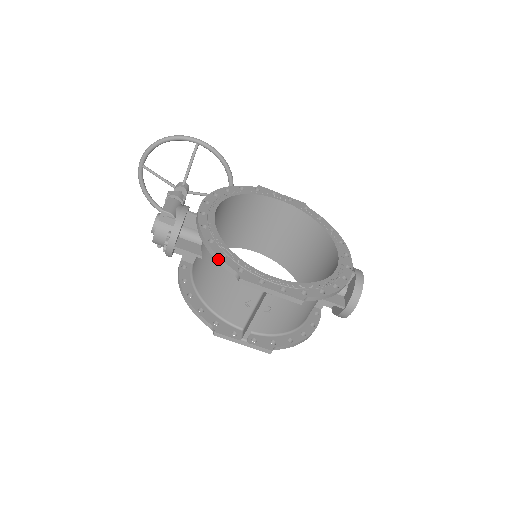
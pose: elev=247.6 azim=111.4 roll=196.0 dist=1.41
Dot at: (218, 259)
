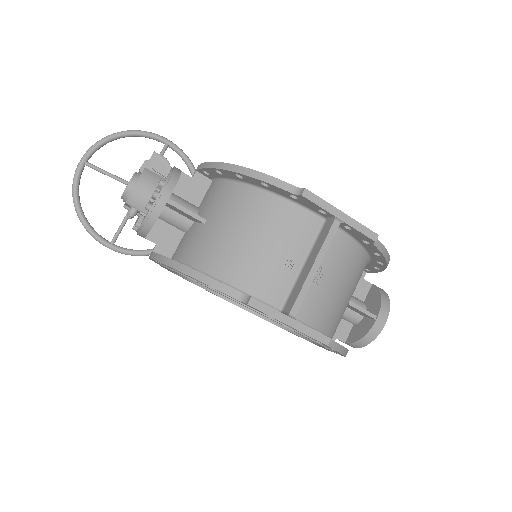
Dot at: (263, 177)
